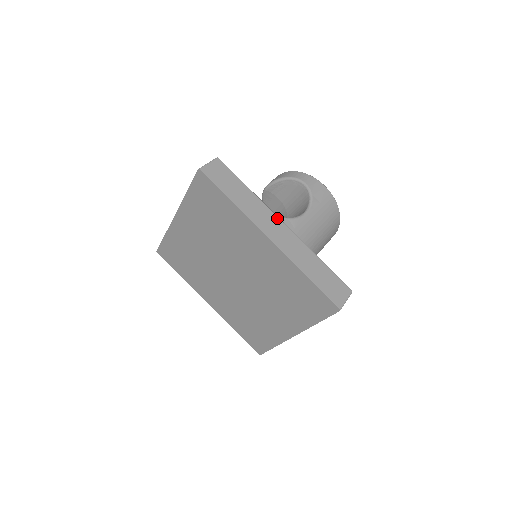
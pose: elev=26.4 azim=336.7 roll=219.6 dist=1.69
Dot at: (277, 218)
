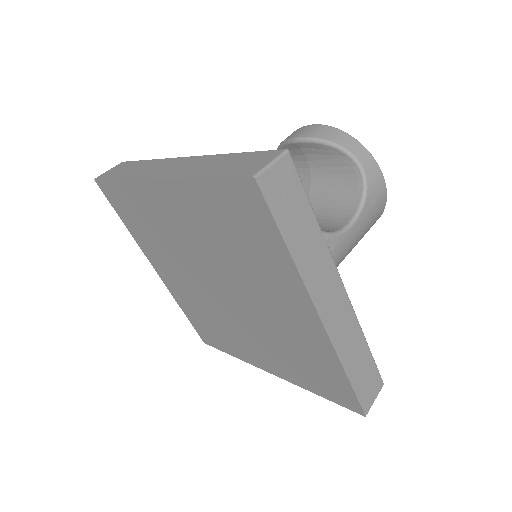
Dot at: (338, 277)
